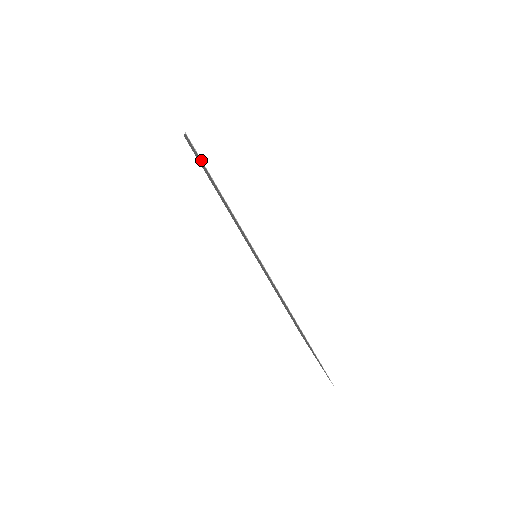
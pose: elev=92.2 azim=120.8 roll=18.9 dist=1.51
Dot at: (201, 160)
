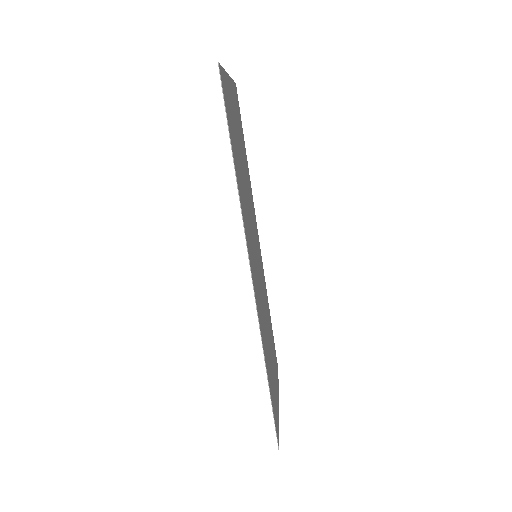
Dot at: (225, 106)
